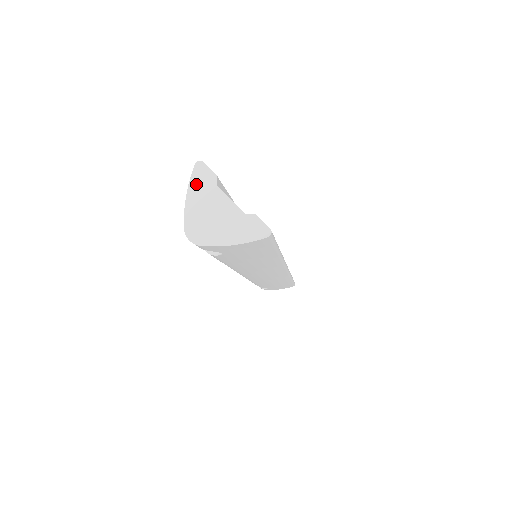
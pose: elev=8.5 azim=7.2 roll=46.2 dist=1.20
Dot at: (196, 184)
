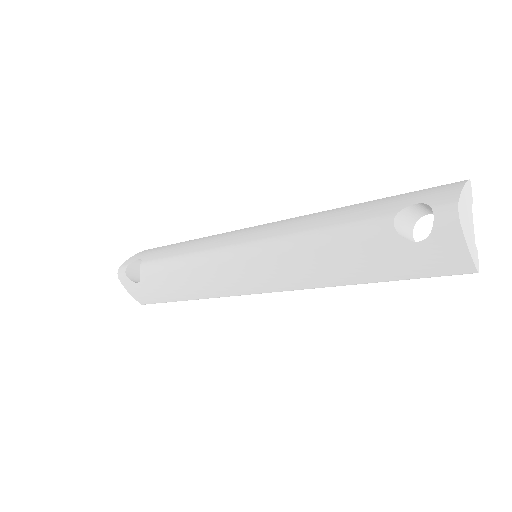
Dot at: (467, 189)
